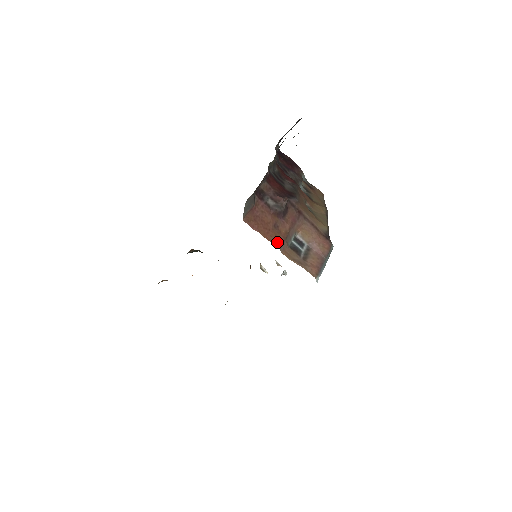
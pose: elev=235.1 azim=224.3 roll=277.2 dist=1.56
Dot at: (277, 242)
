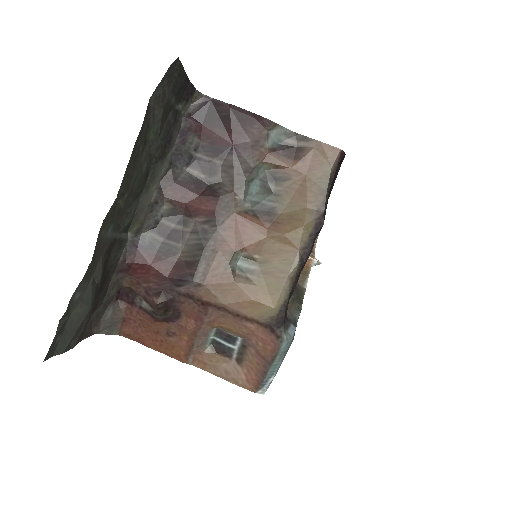
Dot at: (178, 355)
